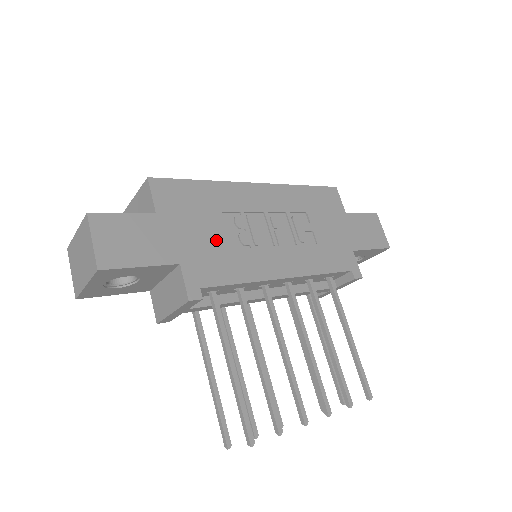
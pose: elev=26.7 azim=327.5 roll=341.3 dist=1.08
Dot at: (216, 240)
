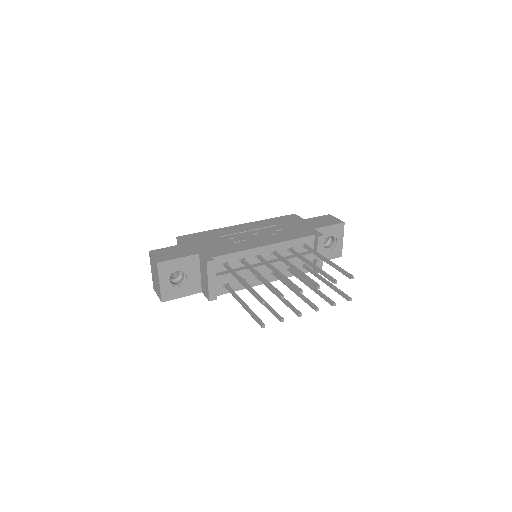
Dot at: (218, 244)
